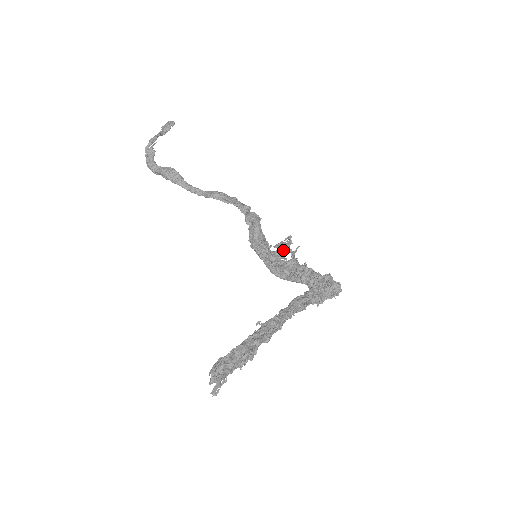
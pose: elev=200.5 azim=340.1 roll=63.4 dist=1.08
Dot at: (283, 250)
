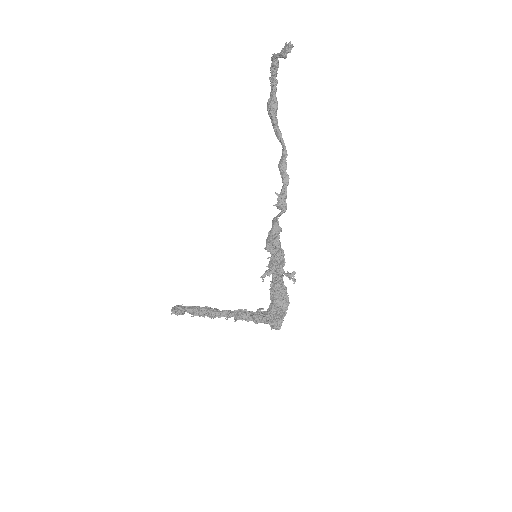
Dot at: (264, 273)
